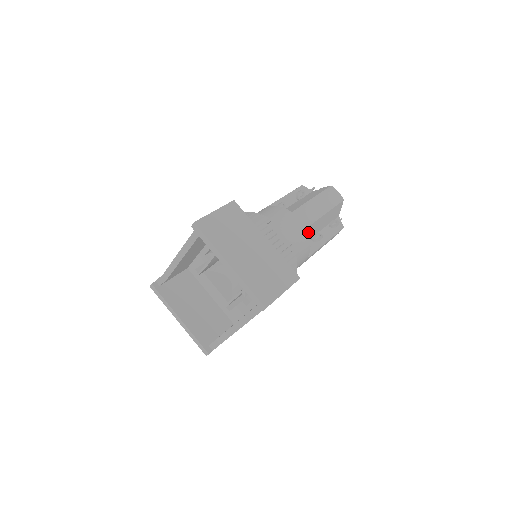
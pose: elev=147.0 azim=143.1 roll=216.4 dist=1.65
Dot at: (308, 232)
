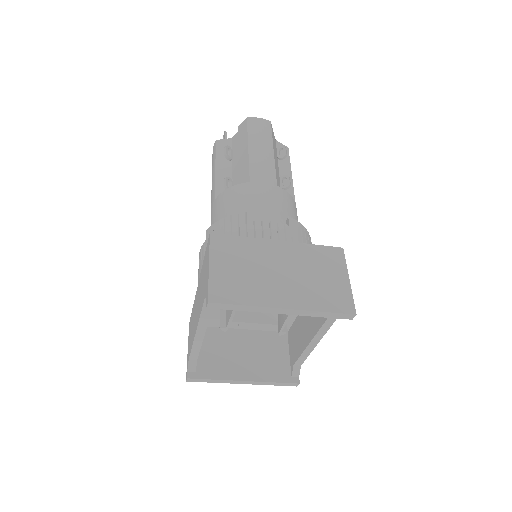
Dot at: occluded
